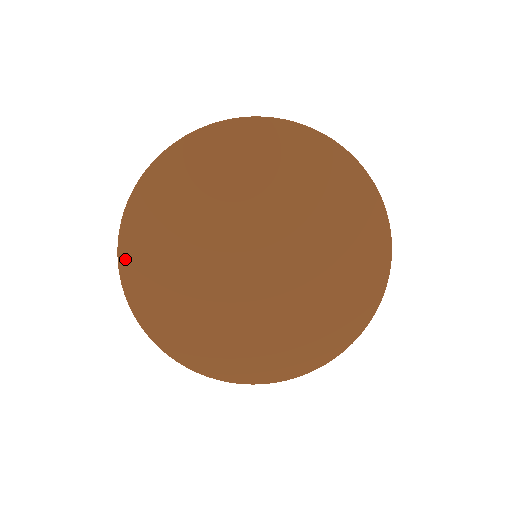
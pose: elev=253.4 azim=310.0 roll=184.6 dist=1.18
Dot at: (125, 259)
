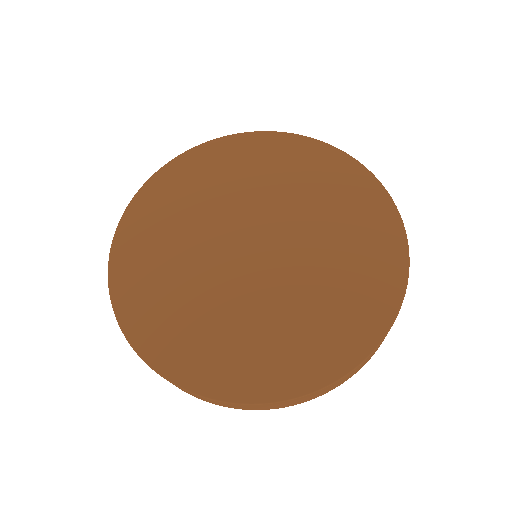
Dot at: (116, 279)
